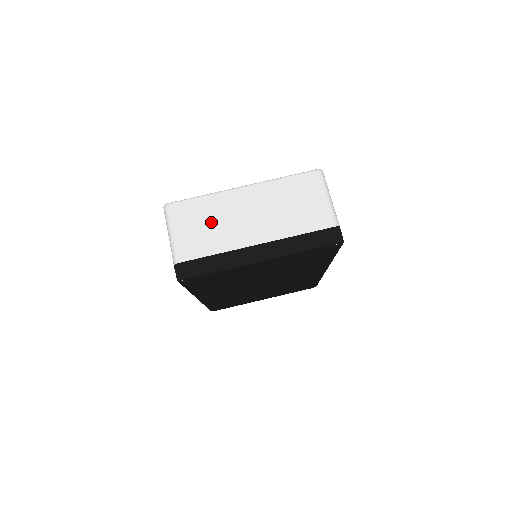
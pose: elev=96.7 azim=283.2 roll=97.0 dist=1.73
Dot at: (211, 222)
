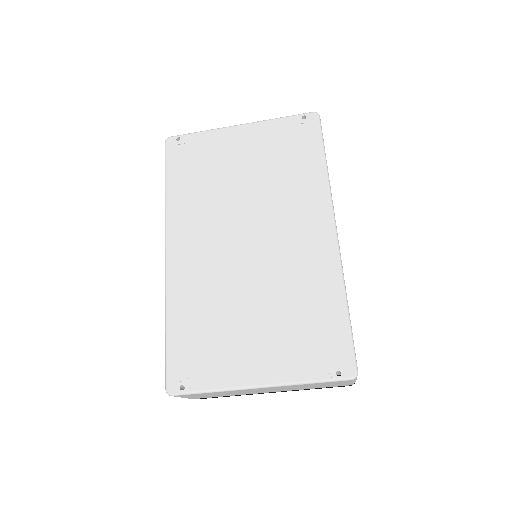
Dot at: (223, 394)
